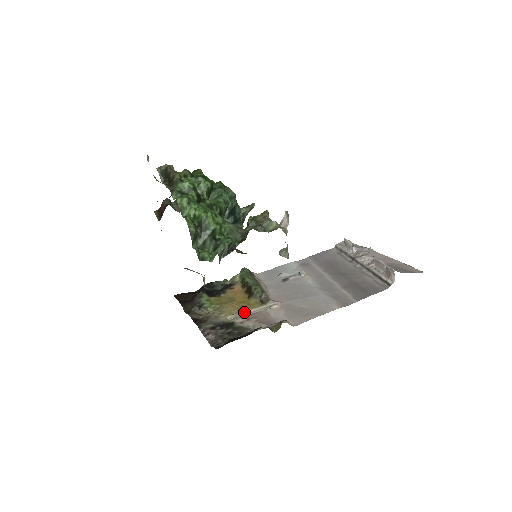
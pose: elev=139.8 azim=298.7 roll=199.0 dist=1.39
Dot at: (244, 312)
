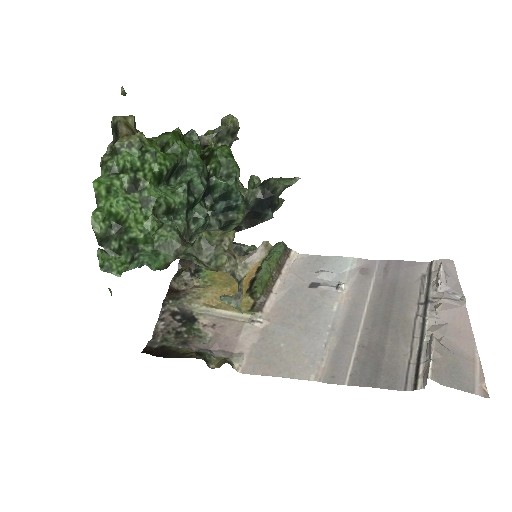
Dot at: (222, 311)
